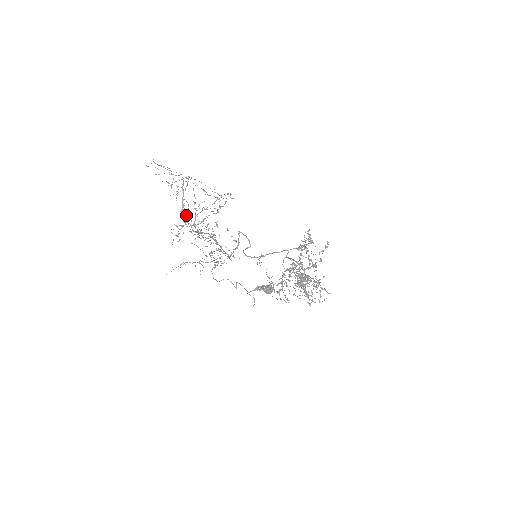
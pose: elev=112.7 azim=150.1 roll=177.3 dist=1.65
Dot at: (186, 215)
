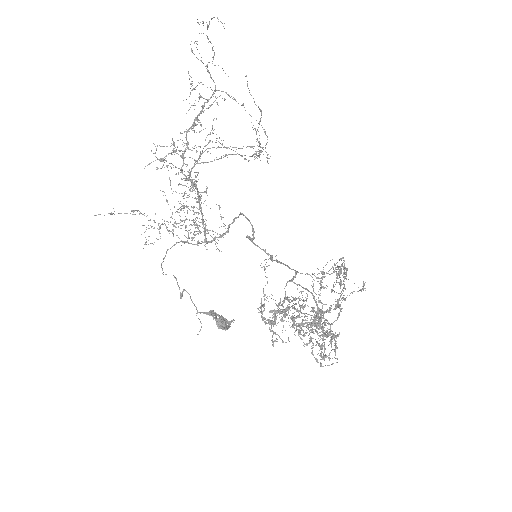
Dot at: (188, 142)
